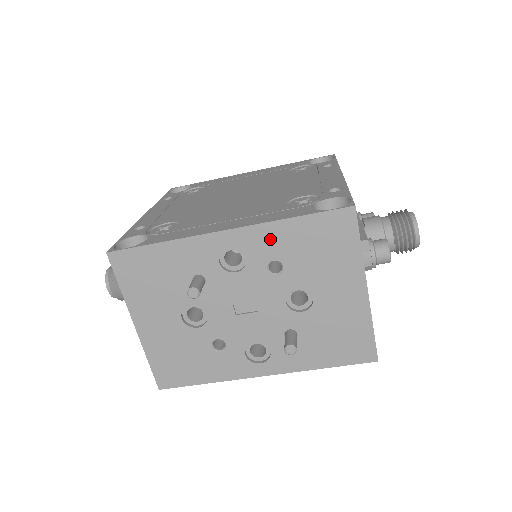
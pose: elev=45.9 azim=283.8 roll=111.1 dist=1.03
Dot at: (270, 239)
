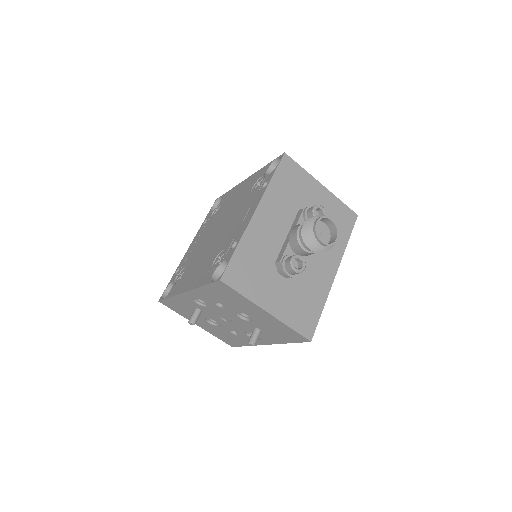
Dot at: (204, 295)
